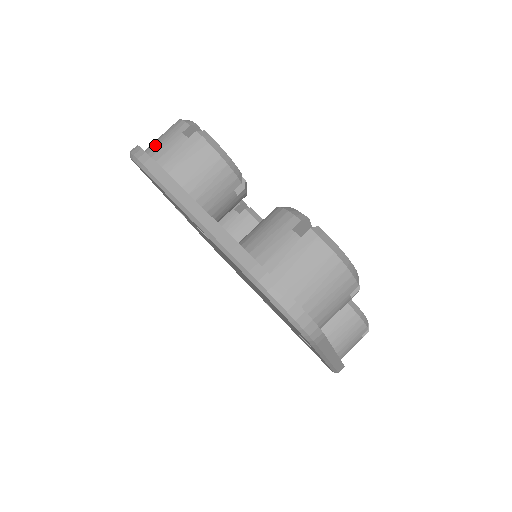
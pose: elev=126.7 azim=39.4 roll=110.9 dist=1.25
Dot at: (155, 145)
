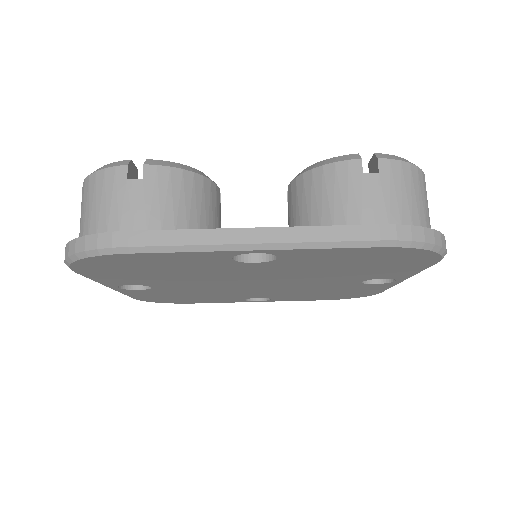
Dot at: (103, 219)
